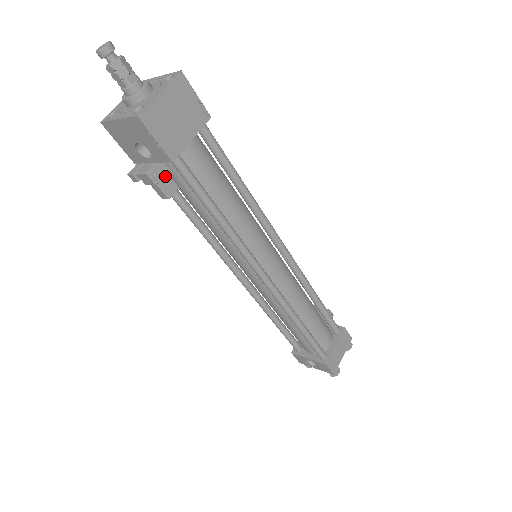
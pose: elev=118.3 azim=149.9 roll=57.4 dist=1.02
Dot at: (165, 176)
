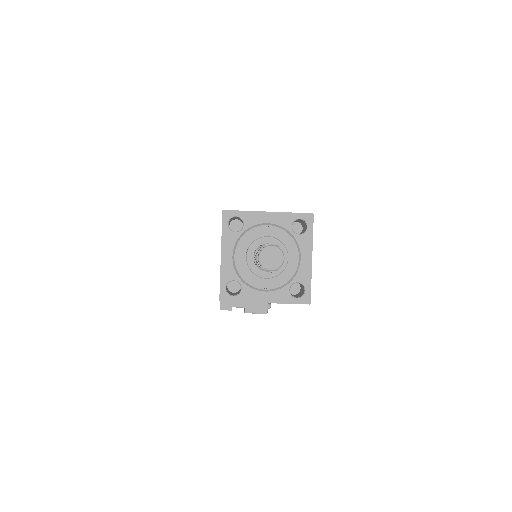
Dot at: occluded
